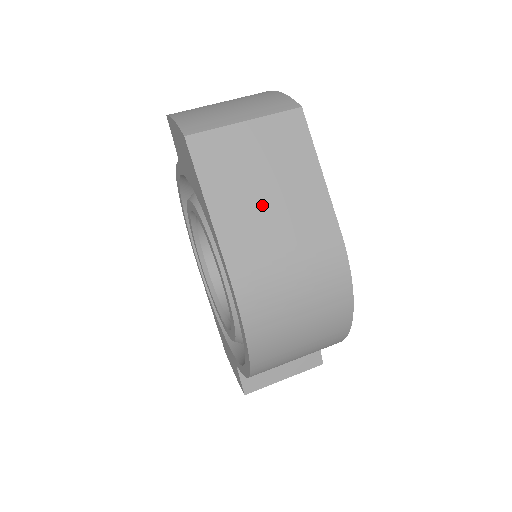
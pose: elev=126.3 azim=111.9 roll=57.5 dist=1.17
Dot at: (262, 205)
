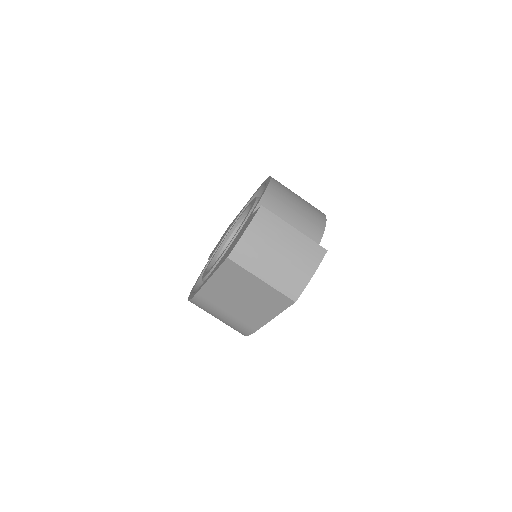
Dot at: (234, 298)
